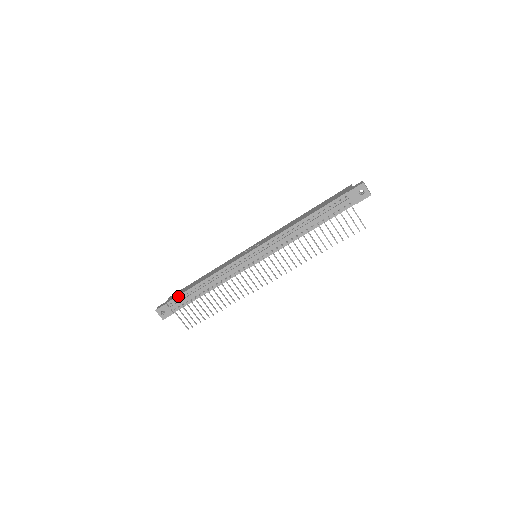
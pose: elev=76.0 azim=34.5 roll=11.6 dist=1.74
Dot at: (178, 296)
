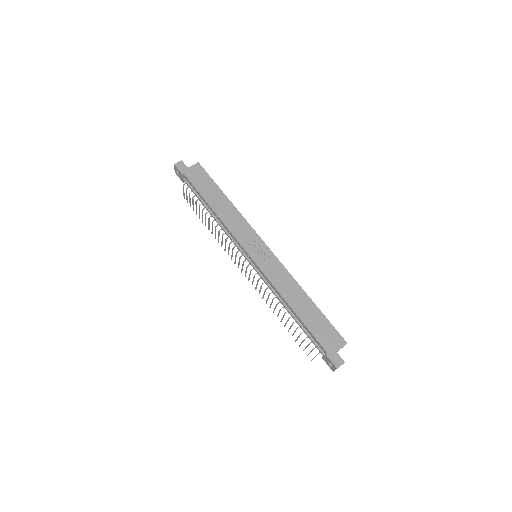
Dot at: (193, 185)
